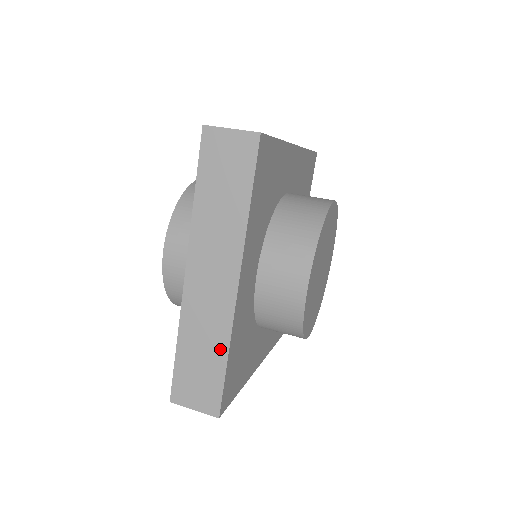
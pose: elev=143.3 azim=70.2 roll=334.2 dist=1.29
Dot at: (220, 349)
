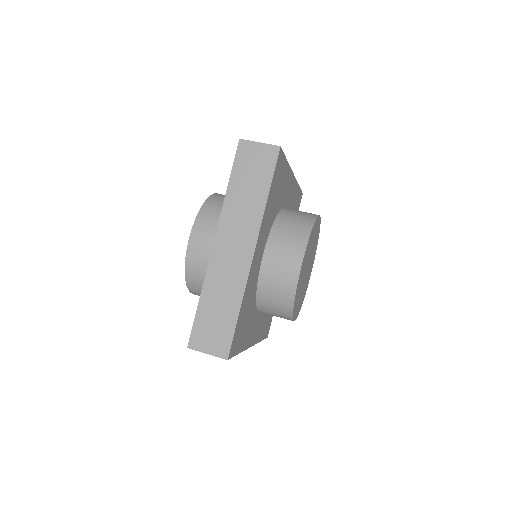
Dot at: (235, 302)
